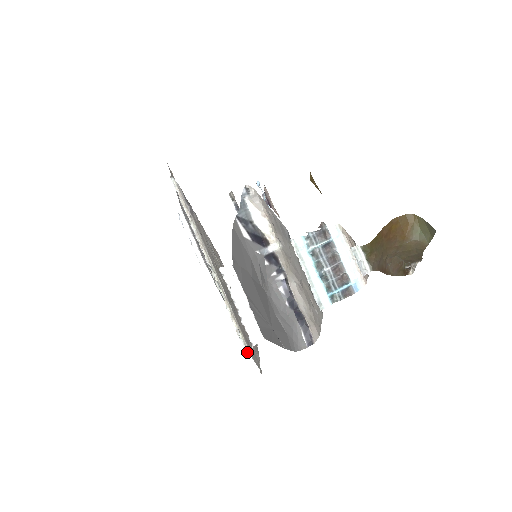
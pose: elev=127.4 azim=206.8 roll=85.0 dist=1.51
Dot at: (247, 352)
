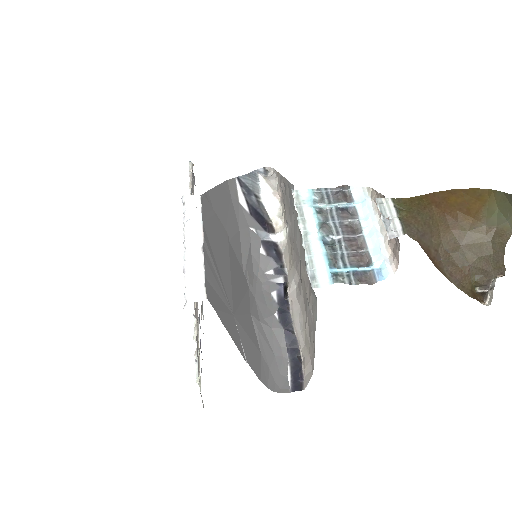
Dot at: (198, 383)
